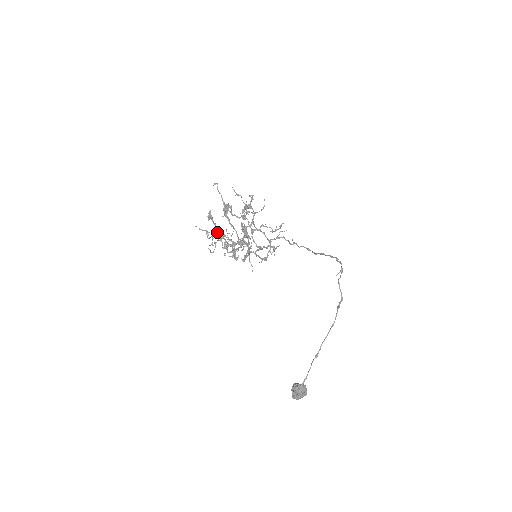
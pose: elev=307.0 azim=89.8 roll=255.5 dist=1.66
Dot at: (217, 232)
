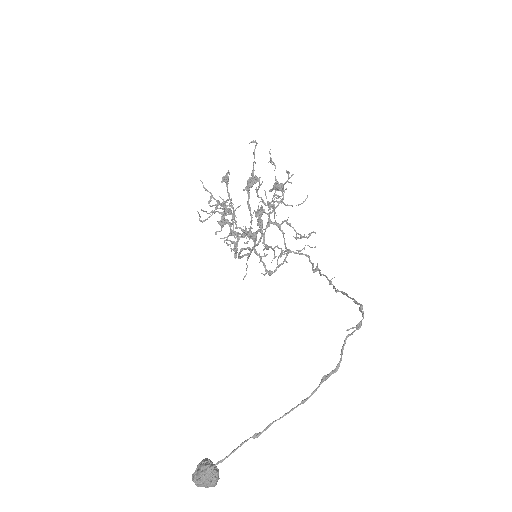
Dot at: (226, 206)
